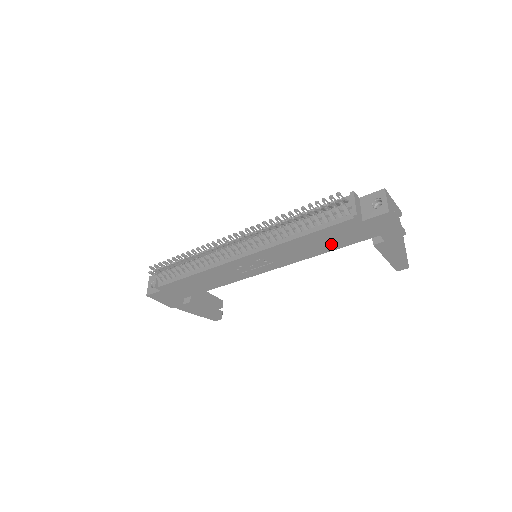
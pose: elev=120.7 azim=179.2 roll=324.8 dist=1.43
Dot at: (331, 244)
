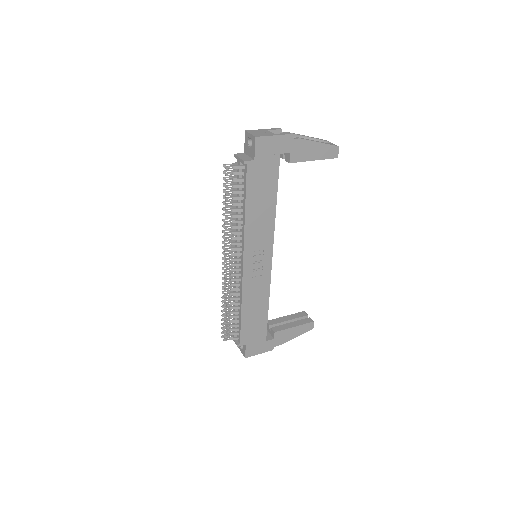
Dot at: (268, 194)
